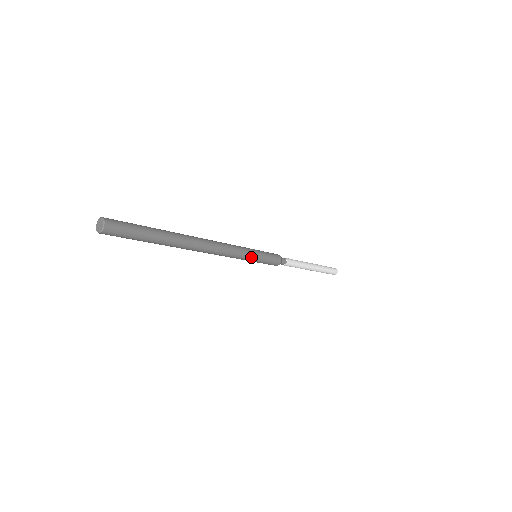
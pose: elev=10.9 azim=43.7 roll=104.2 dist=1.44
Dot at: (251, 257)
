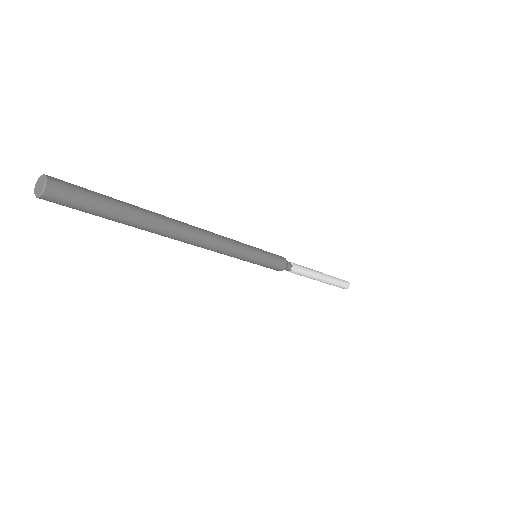
Dot at: (251, 255)
